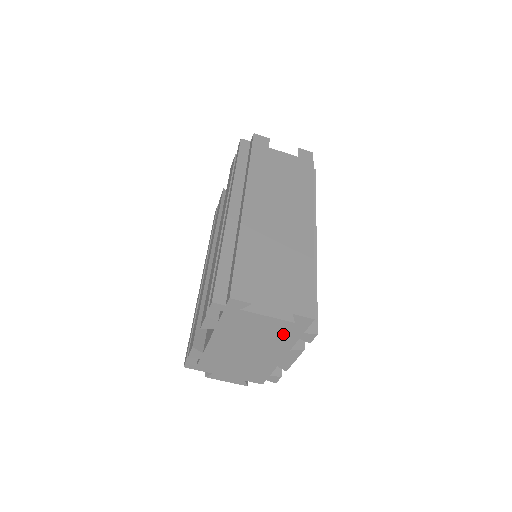
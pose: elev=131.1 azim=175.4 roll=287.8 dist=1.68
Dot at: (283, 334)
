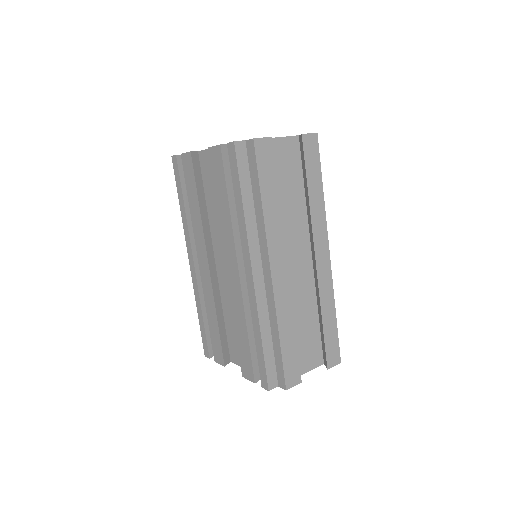
Dot at: occluded
